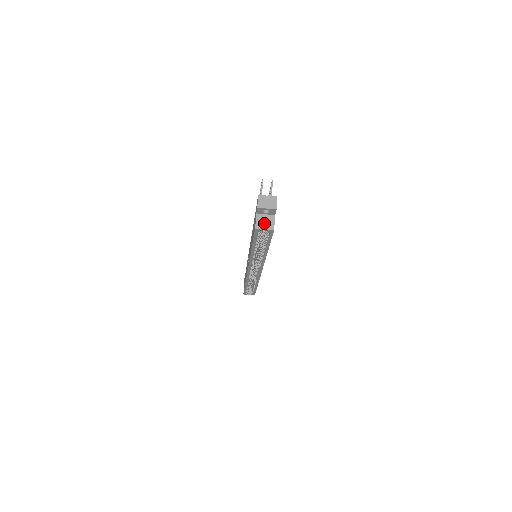
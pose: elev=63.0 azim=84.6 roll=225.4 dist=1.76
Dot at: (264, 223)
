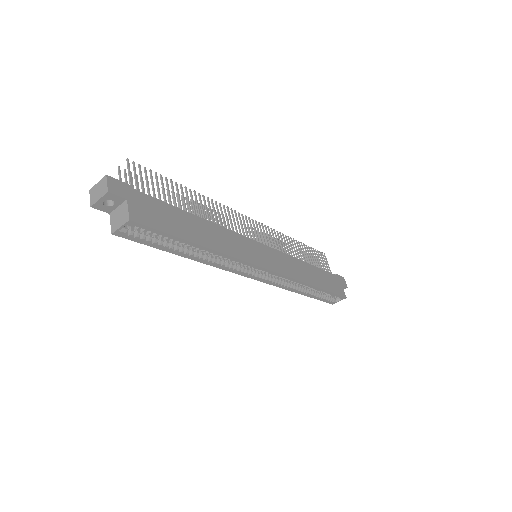
Dot at: (118, 219)
